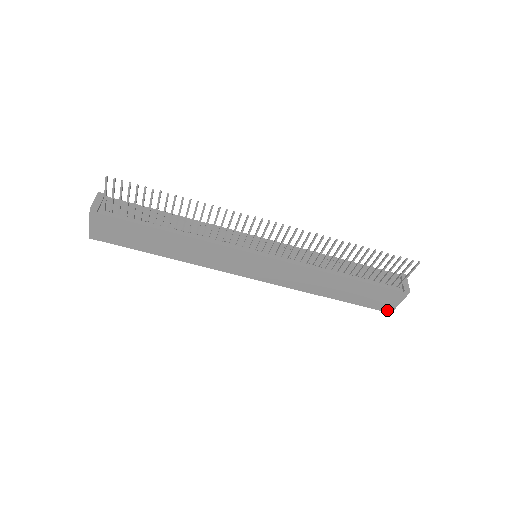
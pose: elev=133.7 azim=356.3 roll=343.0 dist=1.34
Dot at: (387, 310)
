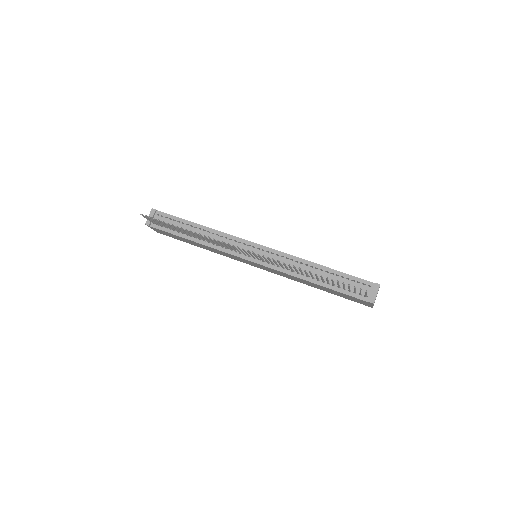
Dot at: (368, 306)
